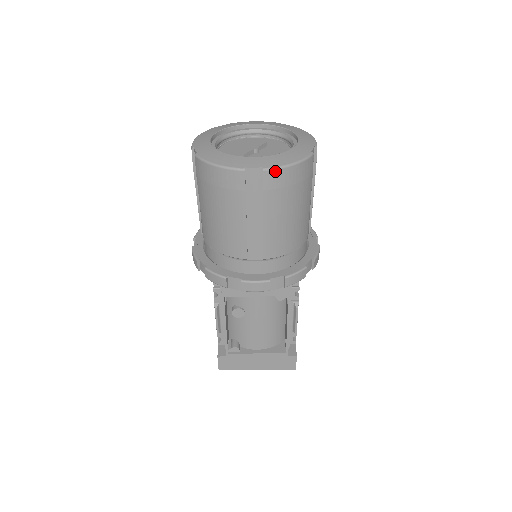
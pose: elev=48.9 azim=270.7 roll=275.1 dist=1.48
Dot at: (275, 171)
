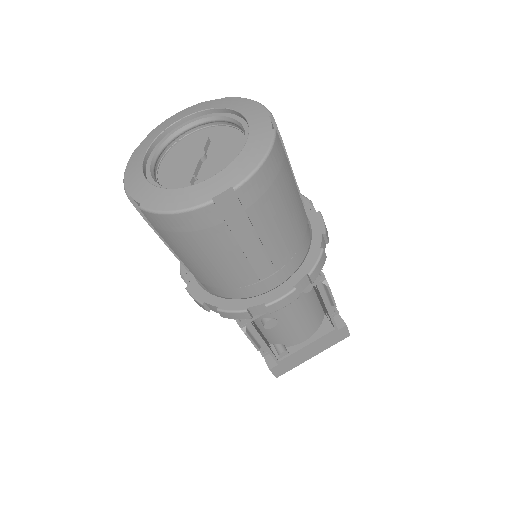
Dot at: (248, 182)
